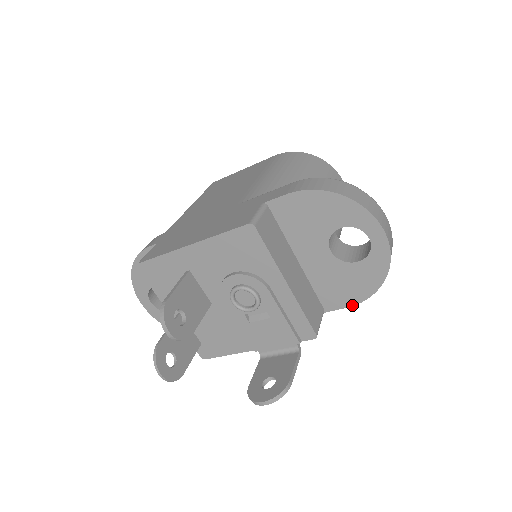
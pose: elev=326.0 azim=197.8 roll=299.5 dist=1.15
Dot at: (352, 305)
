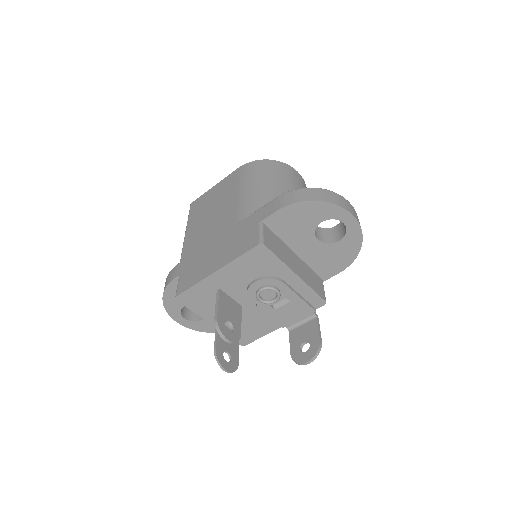
Dot at: (342, 270)
